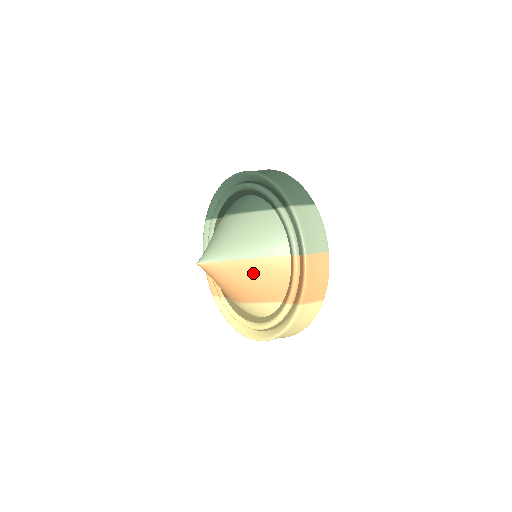
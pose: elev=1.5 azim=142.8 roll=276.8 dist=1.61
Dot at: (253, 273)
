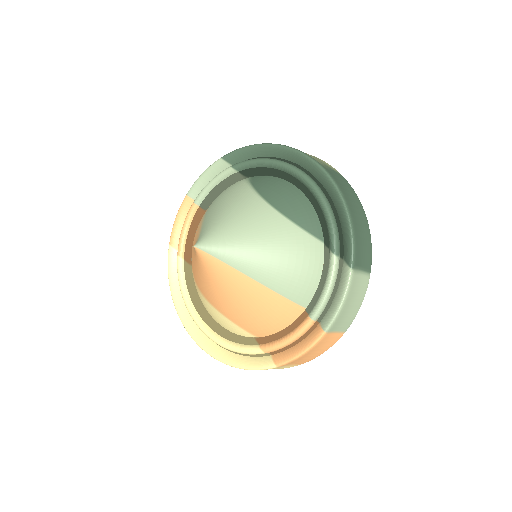
Dot at: (251, 298)
